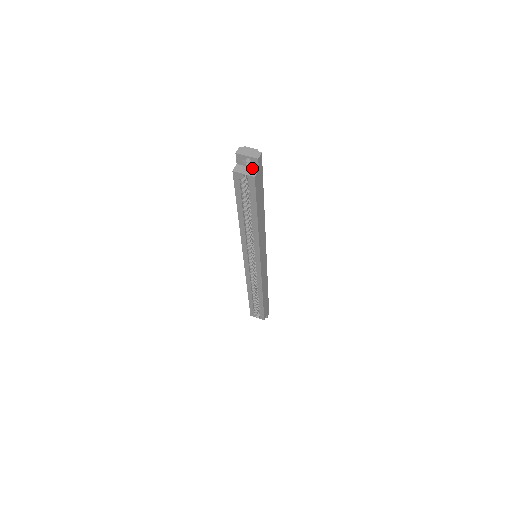
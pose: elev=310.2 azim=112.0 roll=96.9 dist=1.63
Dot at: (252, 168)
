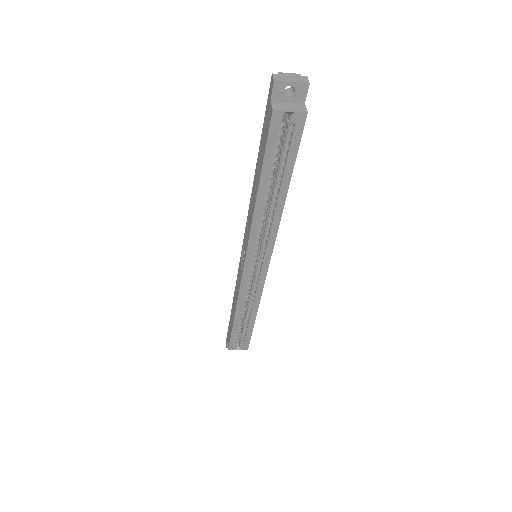
Dot at: (295, 103)
